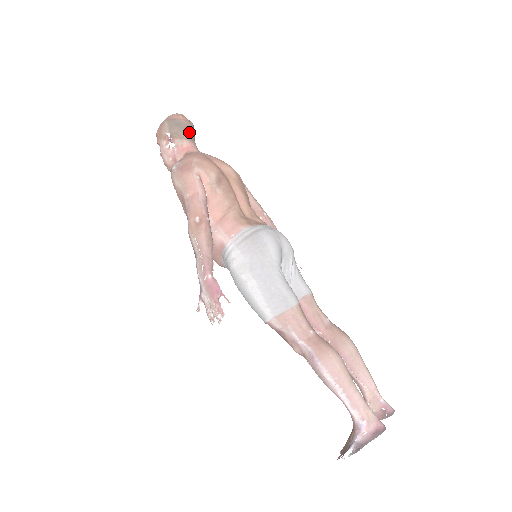
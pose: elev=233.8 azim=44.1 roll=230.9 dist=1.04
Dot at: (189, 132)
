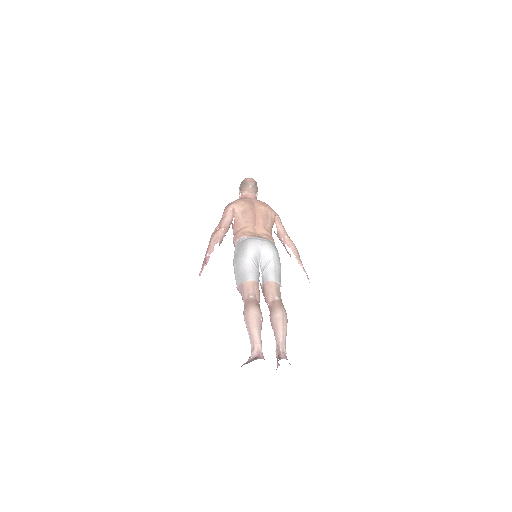
Dot at: (250, 187)
